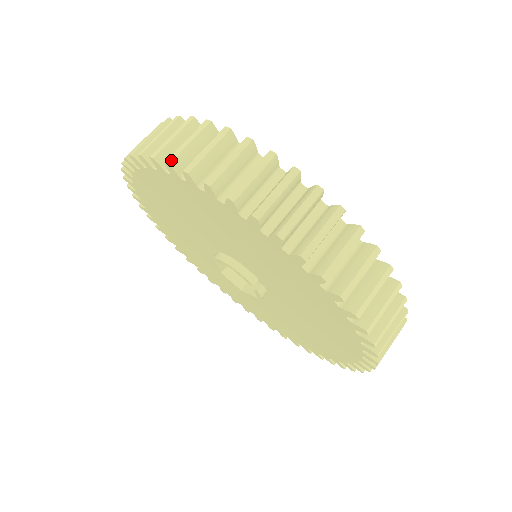
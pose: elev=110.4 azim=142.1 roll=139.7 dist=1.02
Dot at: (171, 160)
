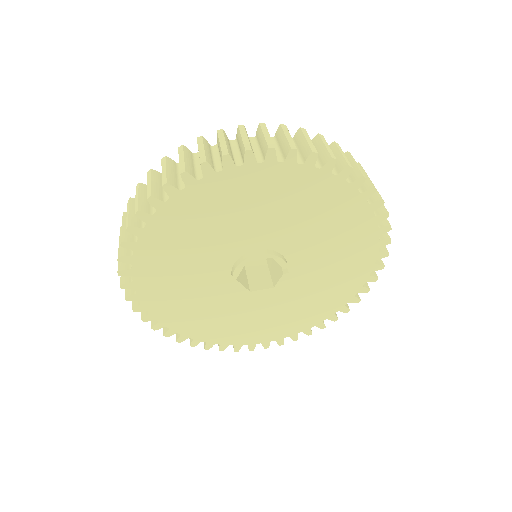
Dot at: (295, 147)
